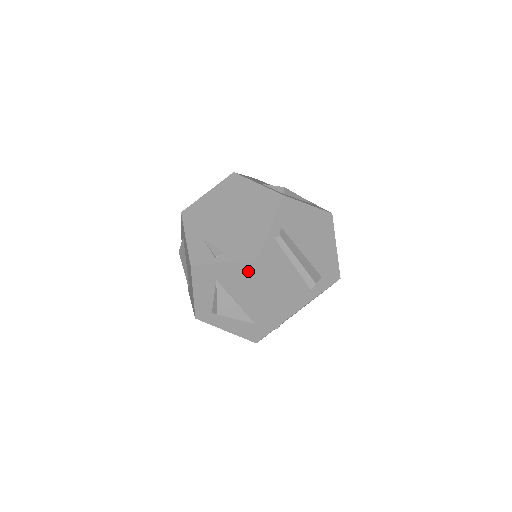
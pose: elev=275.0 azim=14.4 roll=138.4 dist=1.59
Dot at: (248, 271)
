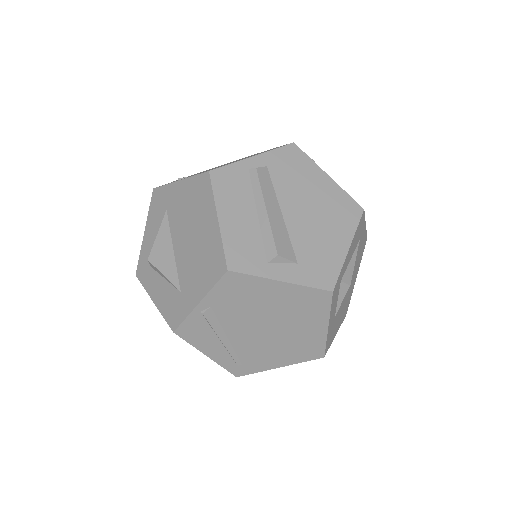
Dot at: (195, 194)
